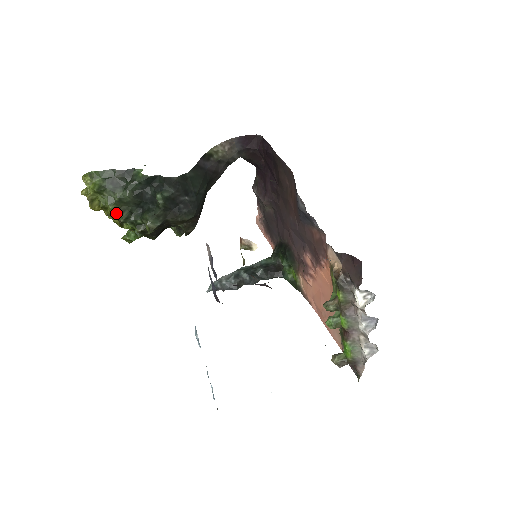
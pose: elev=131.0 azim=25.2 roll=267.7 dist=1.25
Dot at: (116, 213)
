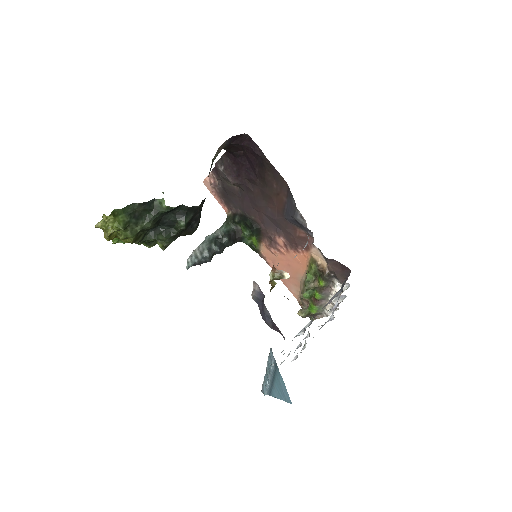
Dot at: (134, 240)
